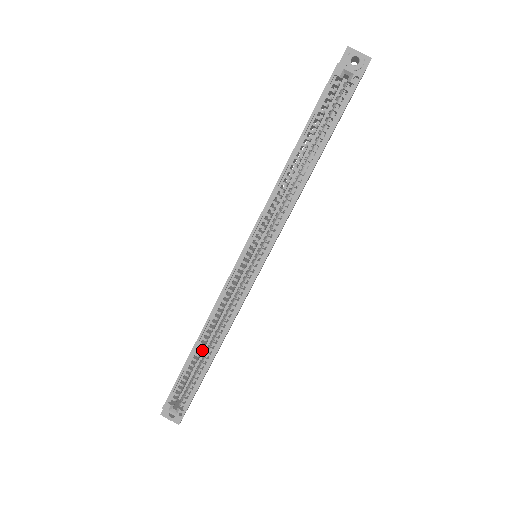
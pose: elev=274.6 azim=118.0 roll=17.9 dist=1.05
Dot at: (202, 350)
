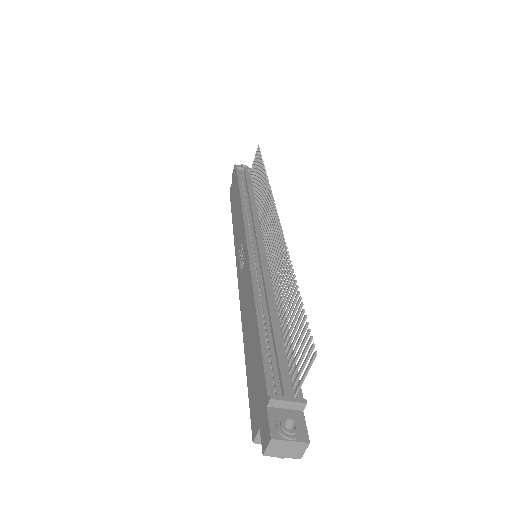
Dot at: occluded
